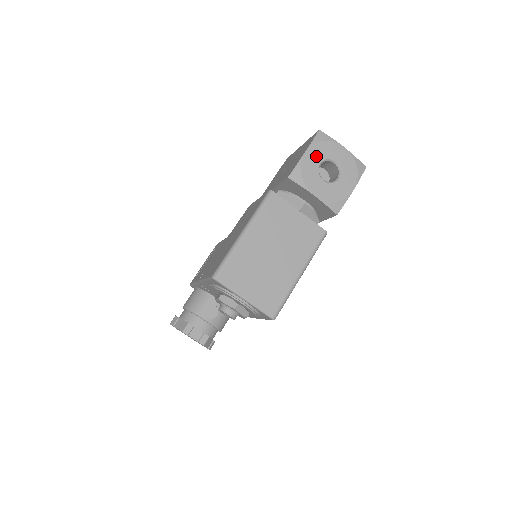
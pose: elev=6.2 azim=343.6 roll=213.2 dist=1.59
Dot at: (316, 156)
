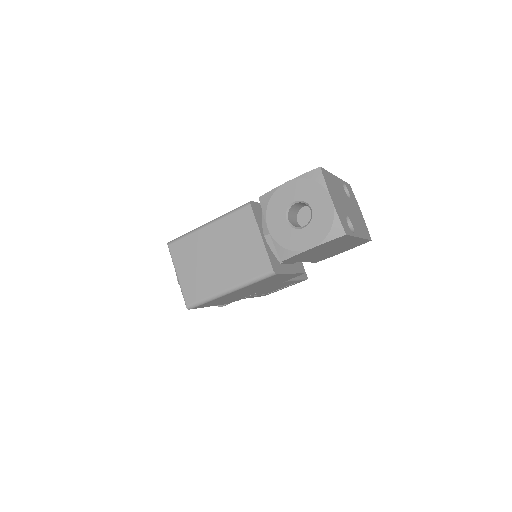
Dot at: (295, 192)
